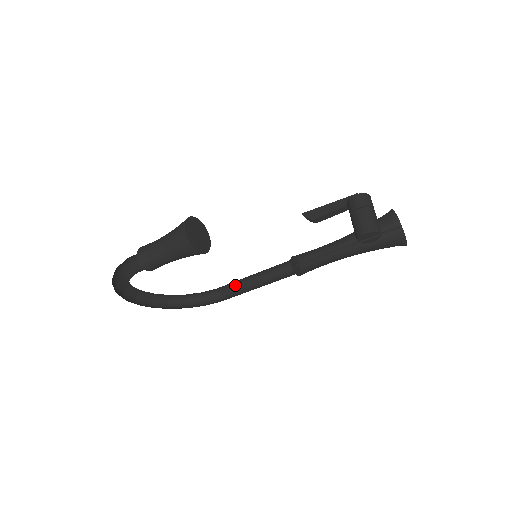
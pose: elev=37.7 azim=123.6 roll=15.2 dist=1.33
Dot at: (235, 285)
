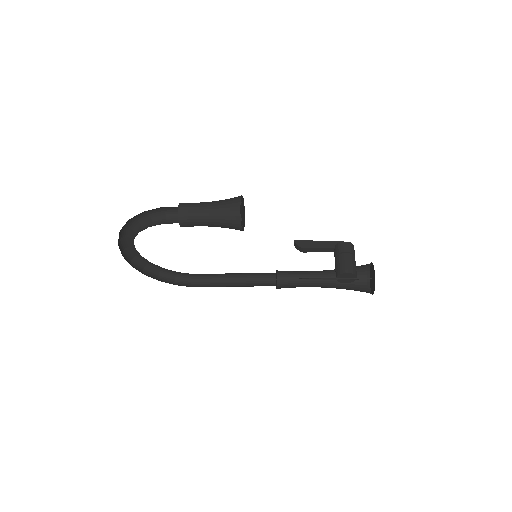
Dot at: (211, 277)
